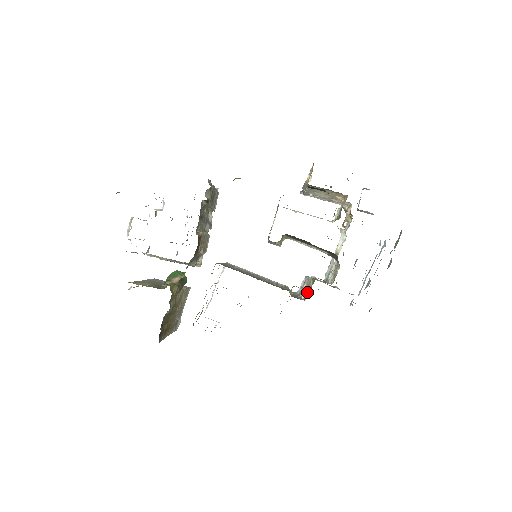
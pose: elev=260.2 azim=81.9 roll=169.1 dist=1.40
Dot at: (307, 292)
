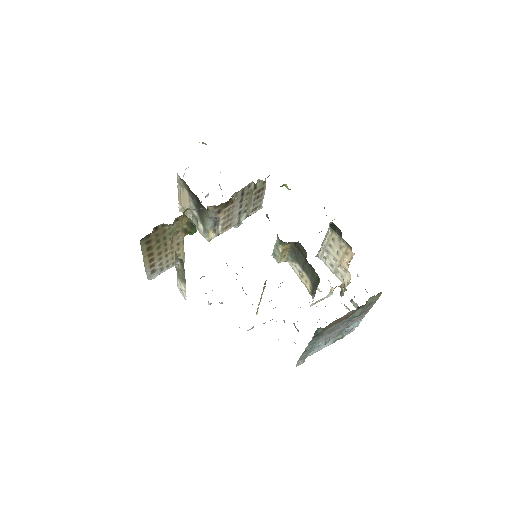
Dot at: occluded
